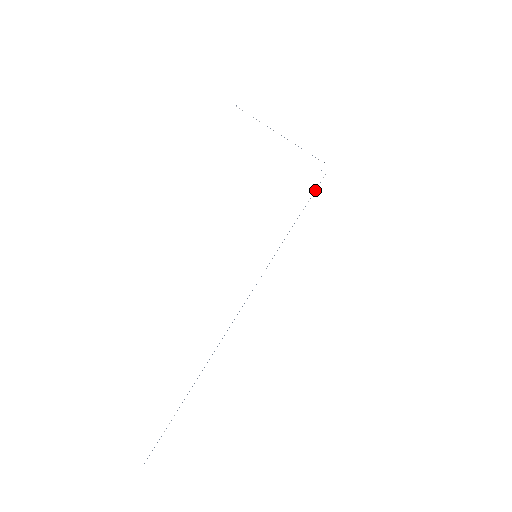
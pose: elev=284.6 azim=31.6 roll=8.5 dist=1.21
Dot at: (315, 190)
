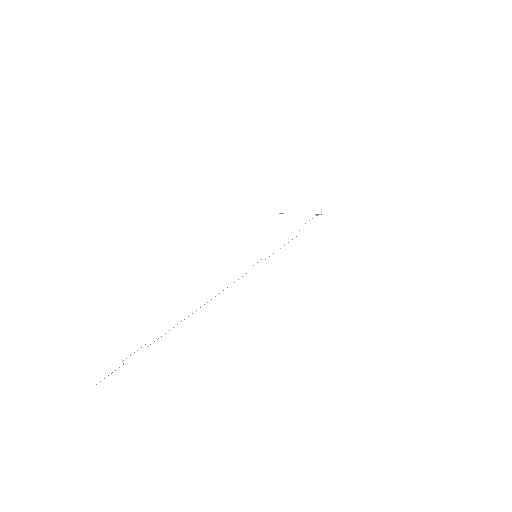
Dot at: occluded
